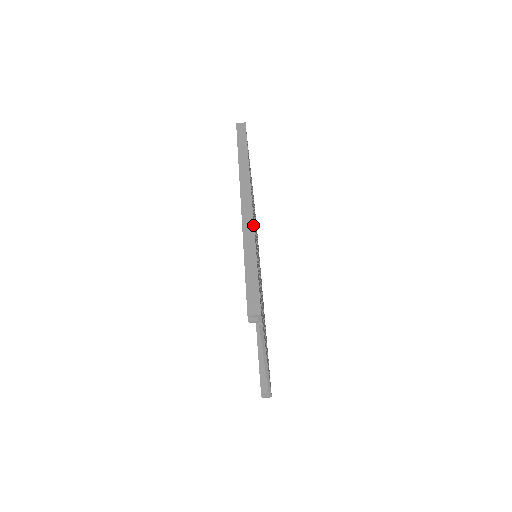
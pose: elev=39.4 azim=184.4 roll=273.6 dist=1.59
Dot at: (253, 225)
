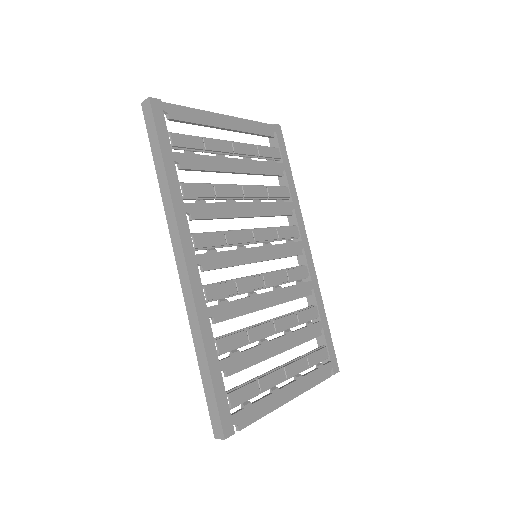
Dot at: (195, 309)
